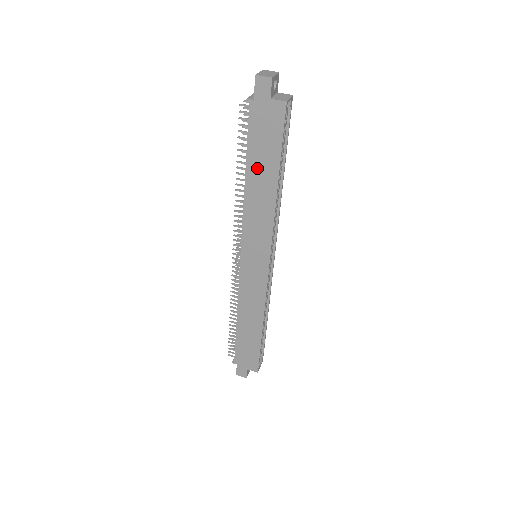
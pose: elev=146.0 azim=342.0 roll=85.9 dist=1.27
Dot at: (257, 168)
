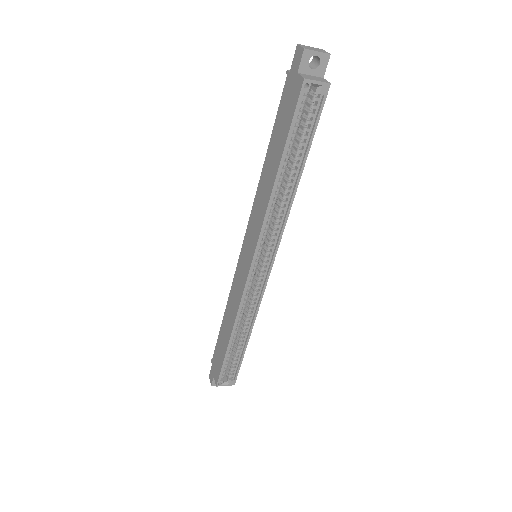
Dot at: (273, 150)
